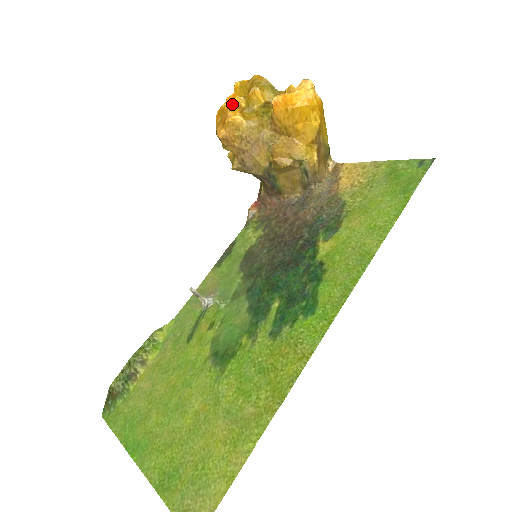
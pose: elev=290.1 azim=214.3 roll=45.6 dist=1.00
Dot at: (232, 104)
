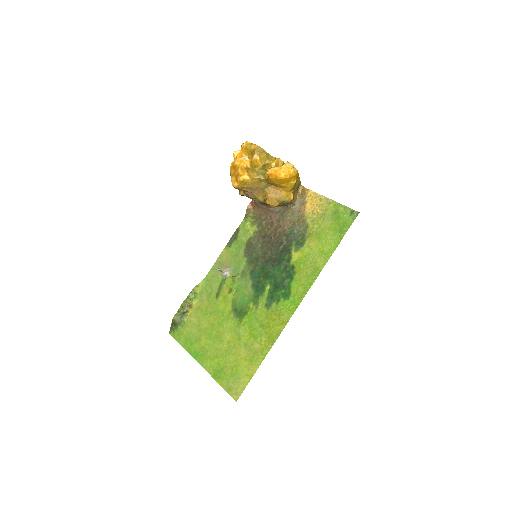
Dot at: (242, 166)
